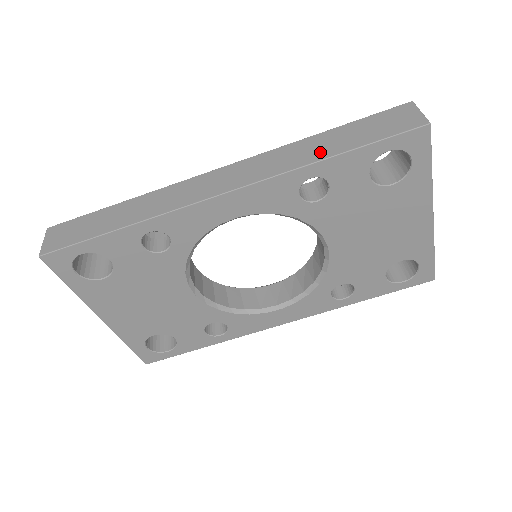
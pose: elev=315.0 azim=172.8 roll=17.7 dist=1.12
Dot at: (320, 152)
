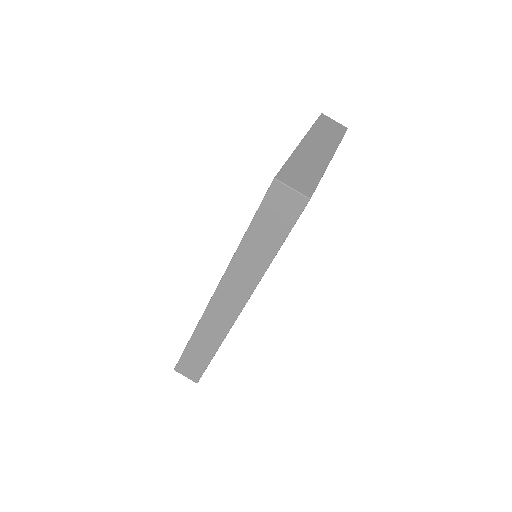
Dot at: (263, 257)
